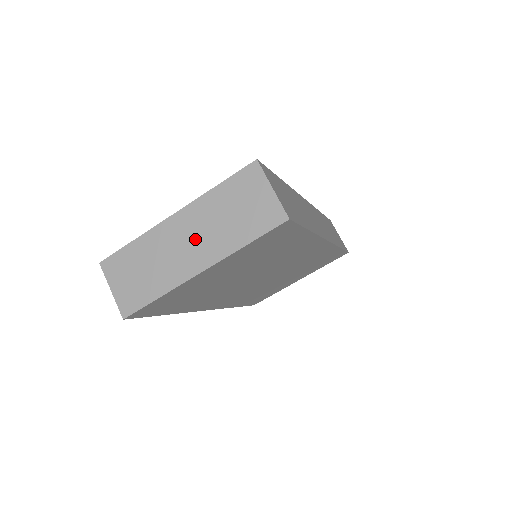
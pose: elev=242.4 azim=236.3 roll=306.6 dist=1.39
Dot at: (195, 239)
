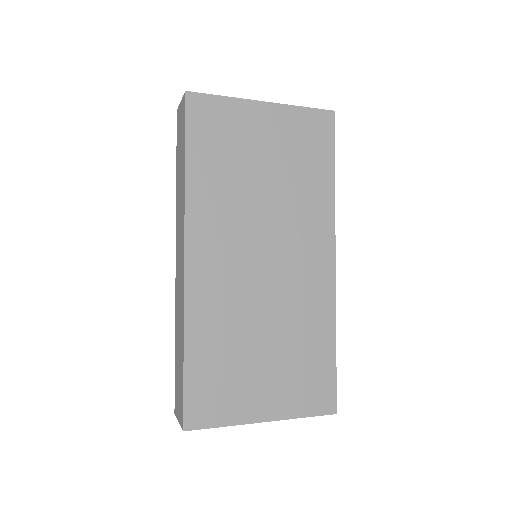
Dot at: occluded
